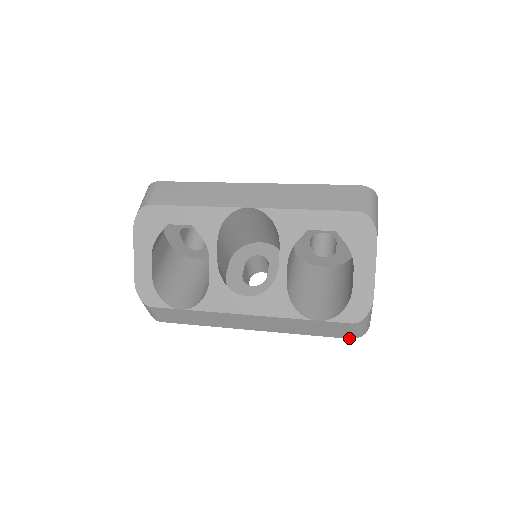
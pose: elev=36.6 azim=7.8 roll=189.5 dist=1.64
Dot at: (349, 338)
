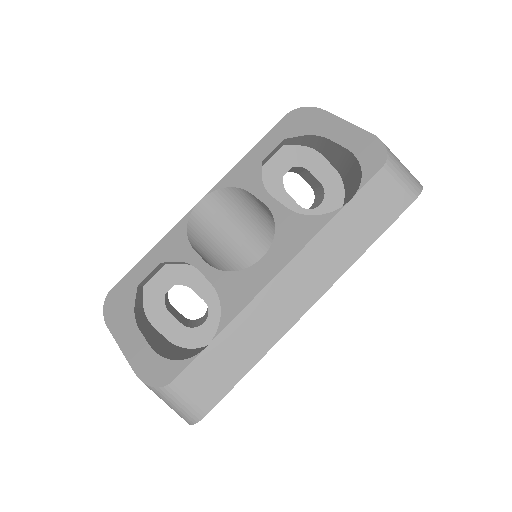
Dot at: (411, 202)
